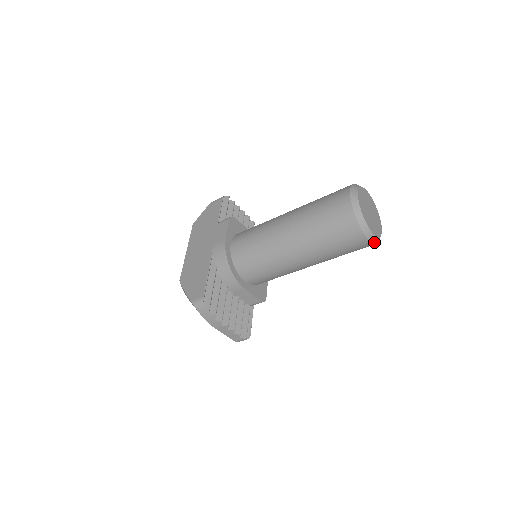
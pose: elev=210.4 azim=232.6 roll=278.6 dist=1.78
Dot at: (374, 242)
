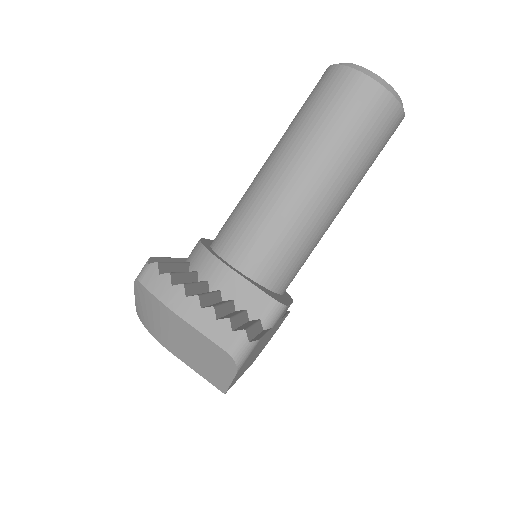
Dot at: (386, 88)
